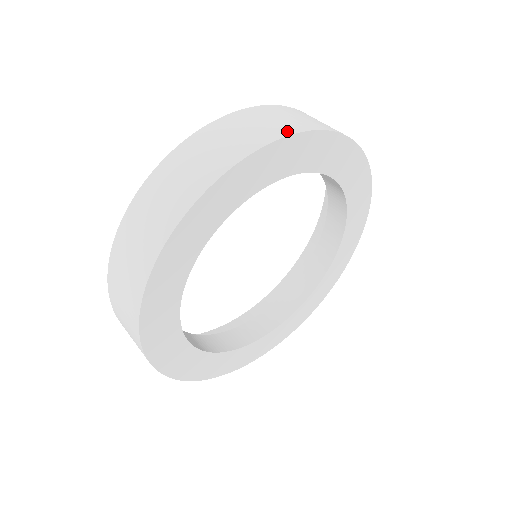
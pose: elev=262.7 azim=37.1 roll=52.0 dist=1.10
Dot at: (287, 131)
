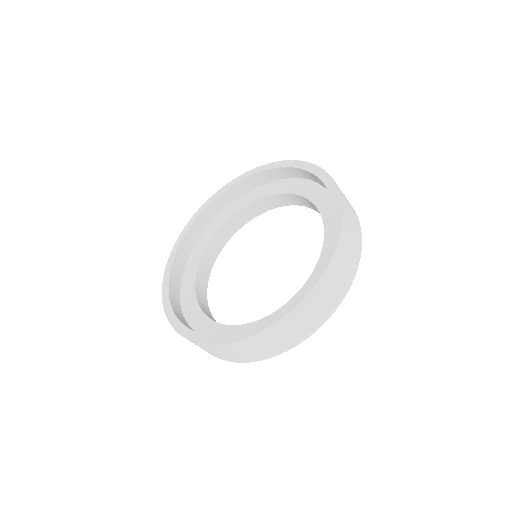
Dot at: (353, 275)
